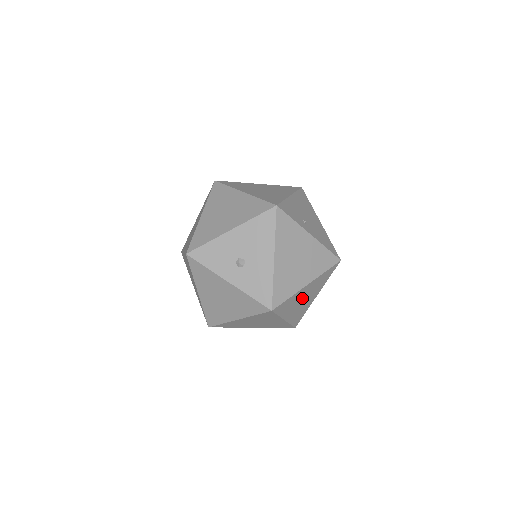
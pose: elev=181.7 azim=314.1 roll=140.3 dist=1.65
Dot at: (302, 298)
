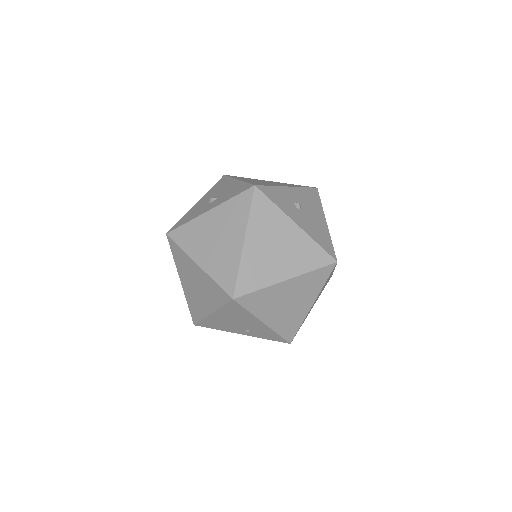
Dot at: (297, 203)
